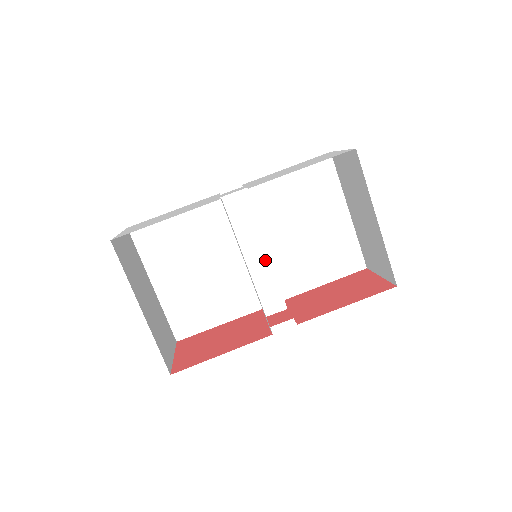
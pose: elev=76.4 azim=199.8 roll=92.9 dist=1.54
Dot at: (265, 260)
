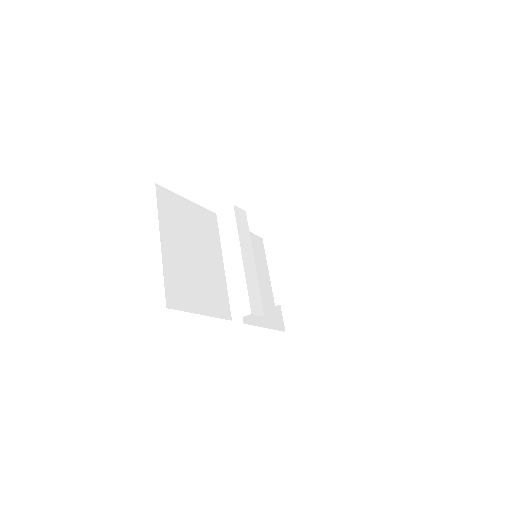
Dot at: (254, 268)
